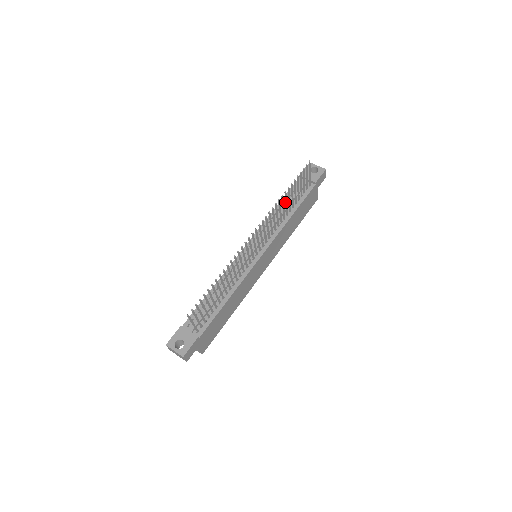
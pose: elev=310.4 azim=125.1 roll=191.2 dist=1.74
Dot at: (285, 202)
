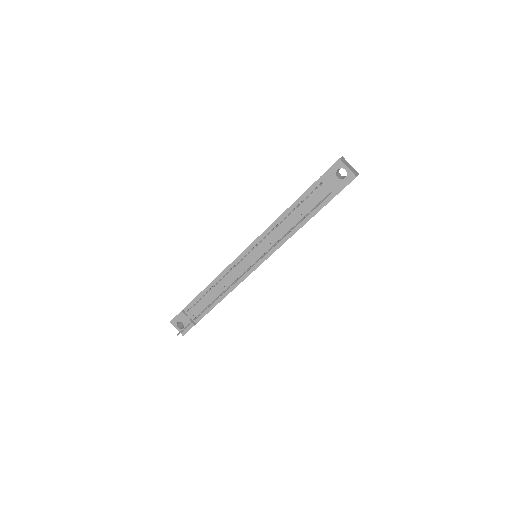
Dot at: occluded
